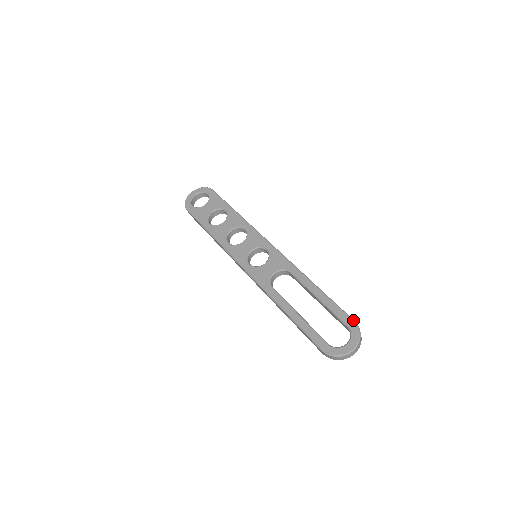
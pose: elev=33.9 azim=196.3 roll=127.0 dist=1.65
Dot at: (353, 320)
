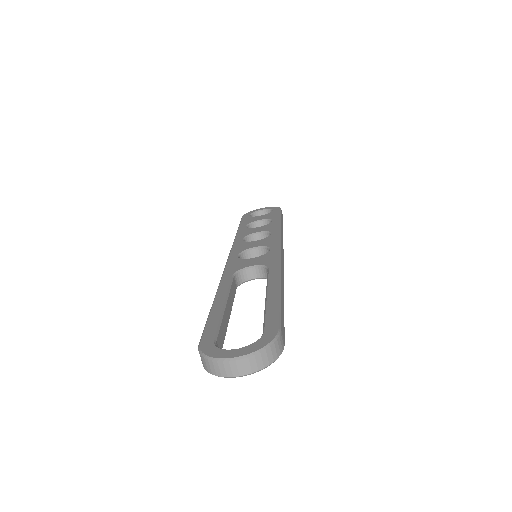
Dot at: (279, 327)
